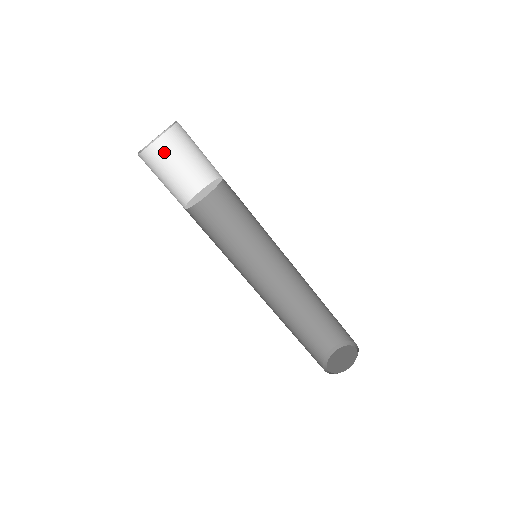
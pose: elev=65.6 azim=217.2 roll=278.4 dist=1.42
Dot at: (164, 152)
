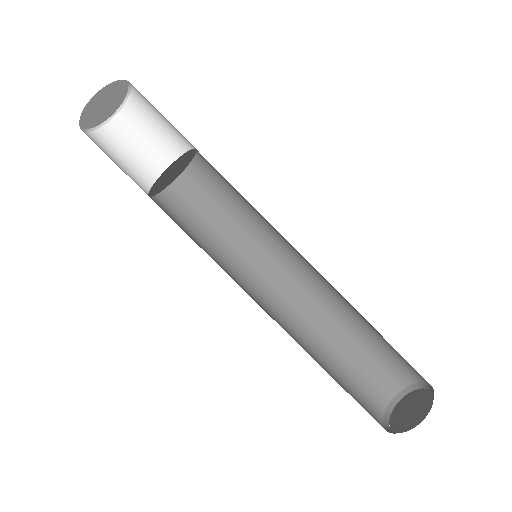
Dot at: (115, 140)
